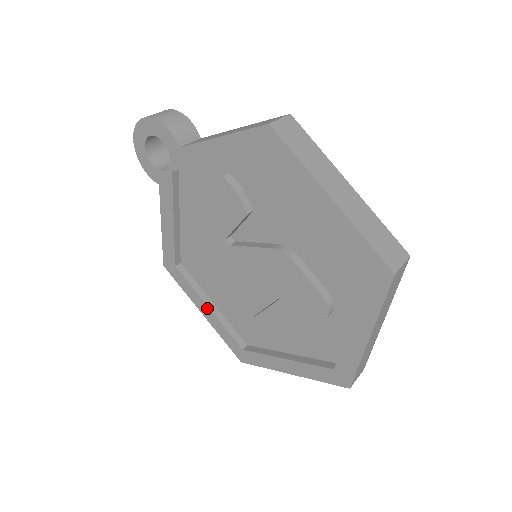
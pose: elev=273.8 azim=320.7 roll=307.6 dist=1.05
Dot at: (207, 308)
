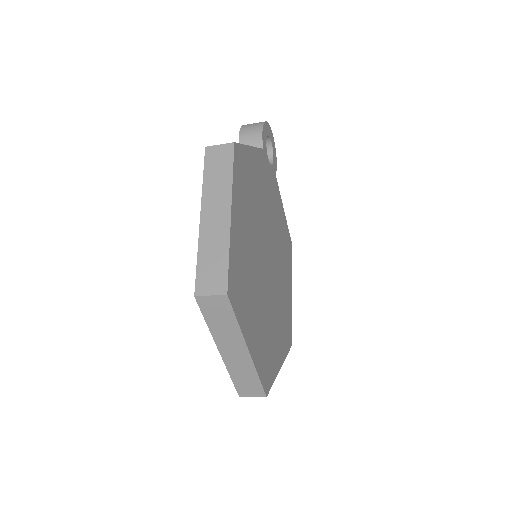
Dot at: occluded
